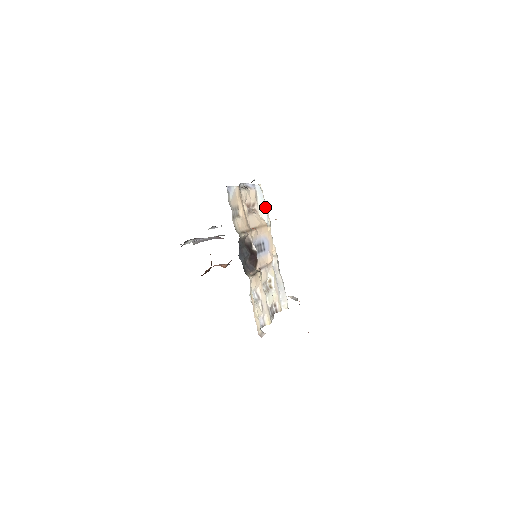
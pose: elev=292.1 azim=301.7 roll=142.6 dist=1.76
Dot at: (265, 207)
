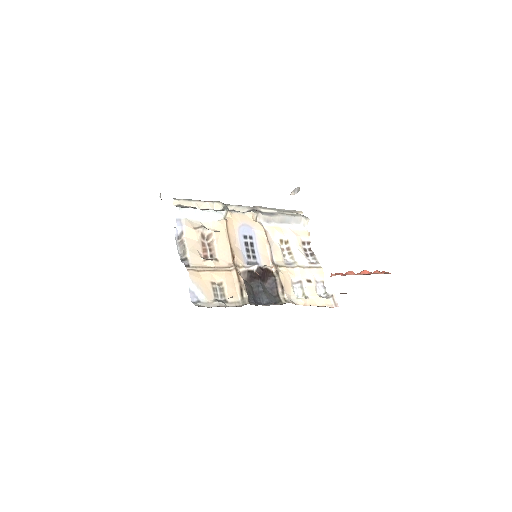
Dot at: (201, 204)
